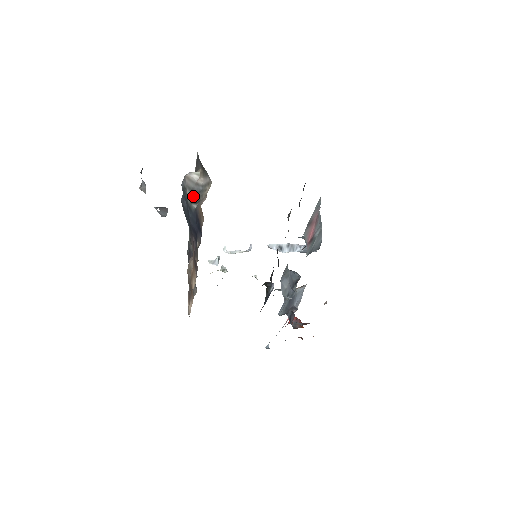
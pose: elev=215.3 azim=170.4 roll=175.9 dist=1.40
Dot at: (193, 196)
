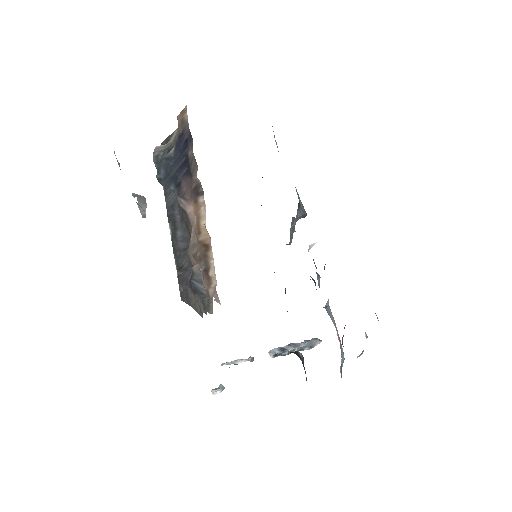
Dot at: (168, 149)
